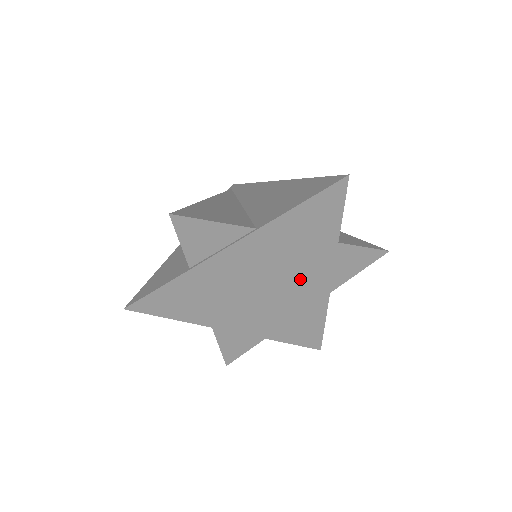
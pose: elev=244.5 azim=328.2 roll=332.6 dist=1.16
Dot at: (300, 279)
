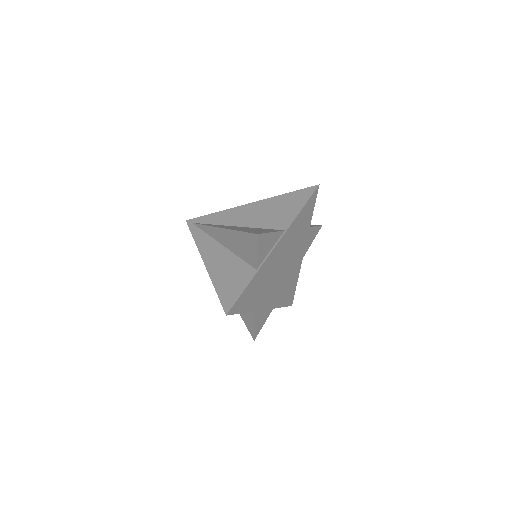
Dot at: (294, 257)
